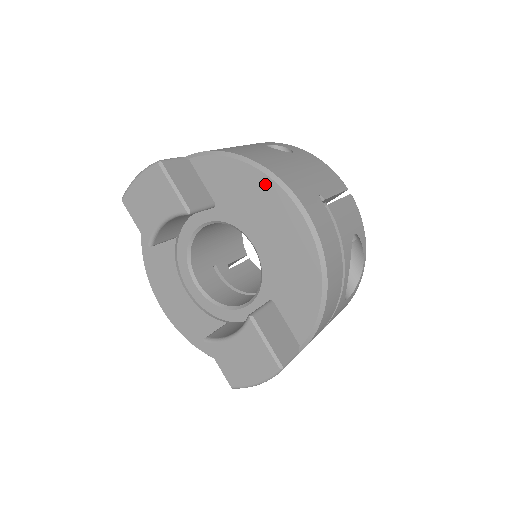
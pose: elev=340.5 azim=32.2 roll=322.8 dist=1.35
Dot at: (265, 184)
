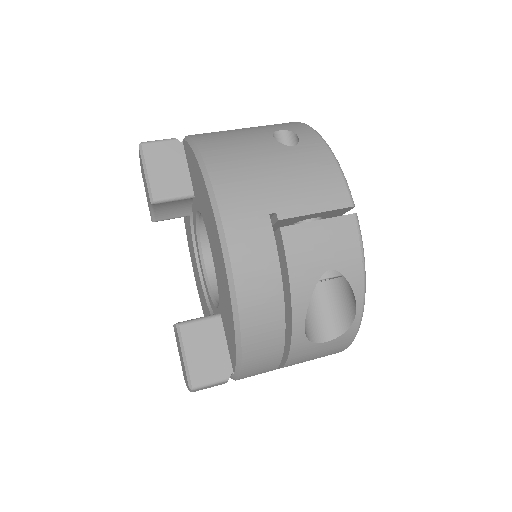
Dot at: (205, 189)
